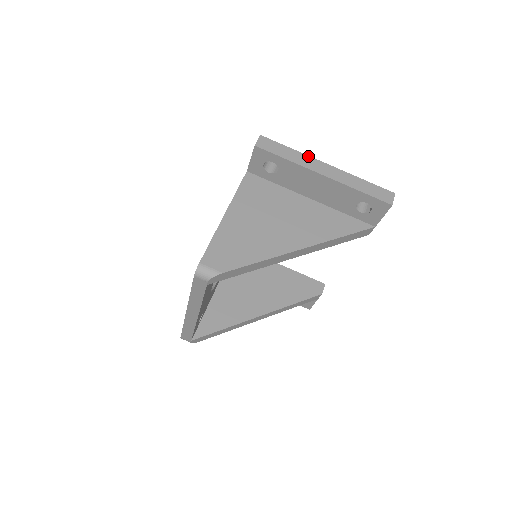
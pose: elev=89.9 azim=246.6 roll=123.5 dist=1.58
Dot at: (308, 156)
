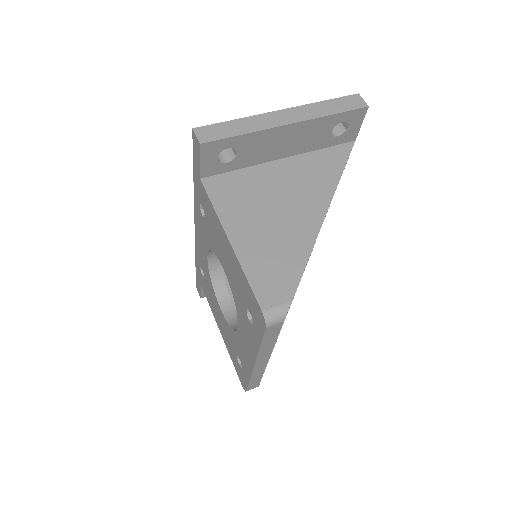
Dot at: (256, 116)
